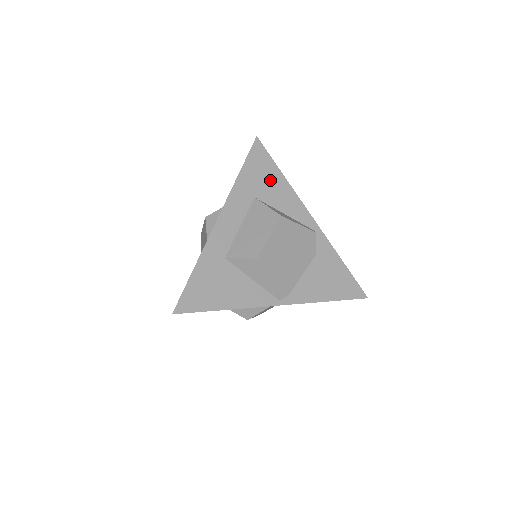
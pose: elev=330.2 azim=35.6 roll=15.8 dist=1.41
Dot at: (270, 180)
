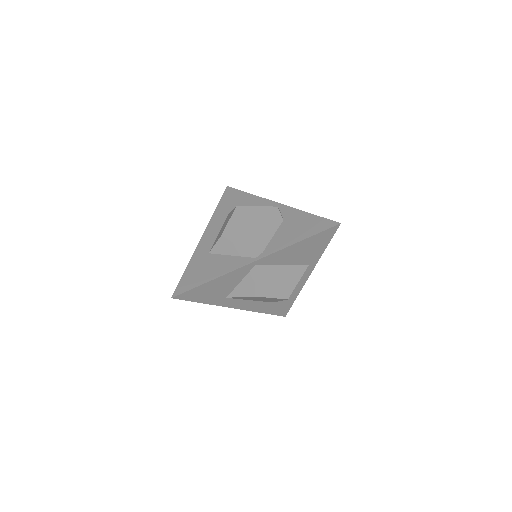
Dot at: (239, 201)
